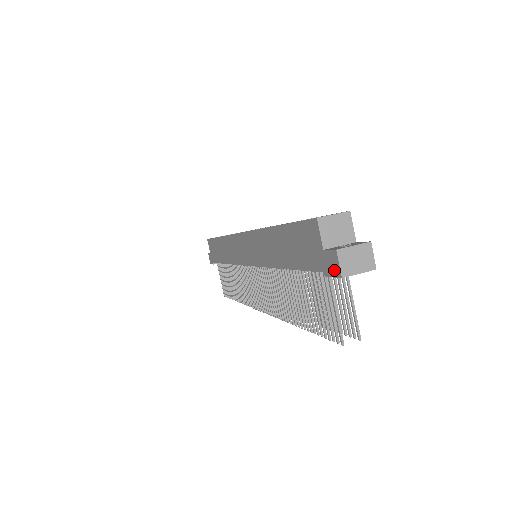
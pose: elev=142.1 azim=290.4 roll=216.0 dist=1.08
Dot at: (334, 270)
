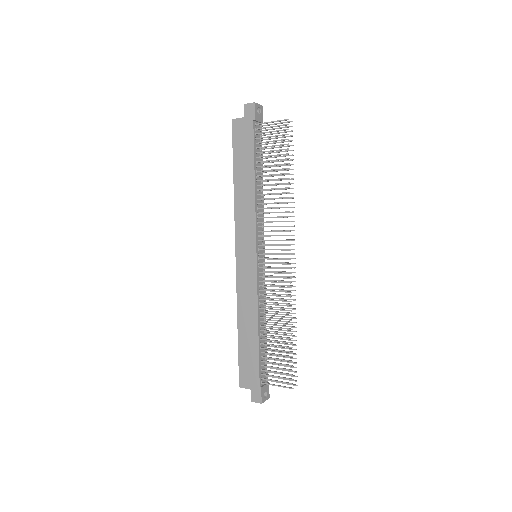
Dot at: (251, 109)
